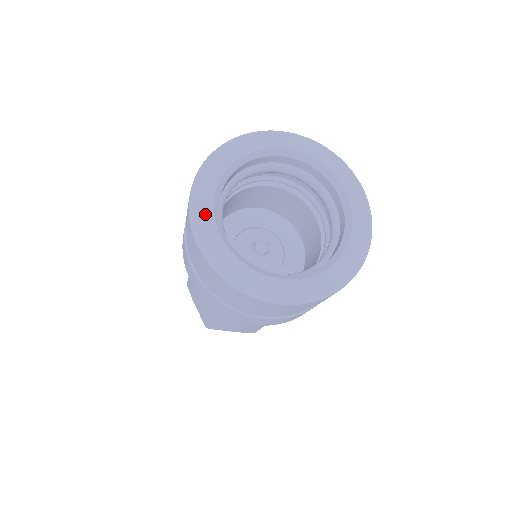
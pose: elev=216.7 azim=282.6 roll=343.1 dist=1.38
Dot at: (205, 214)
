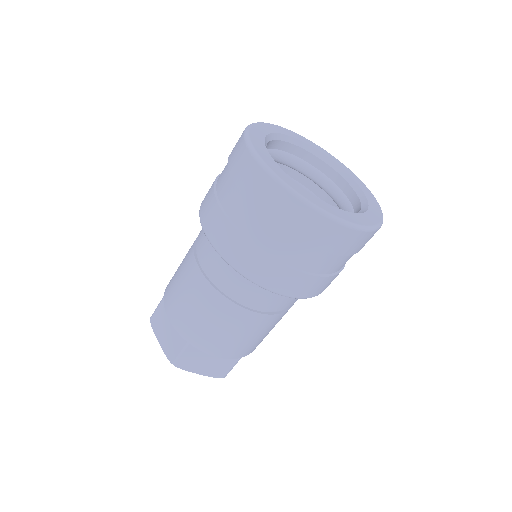
Dot at: (261, 148)
